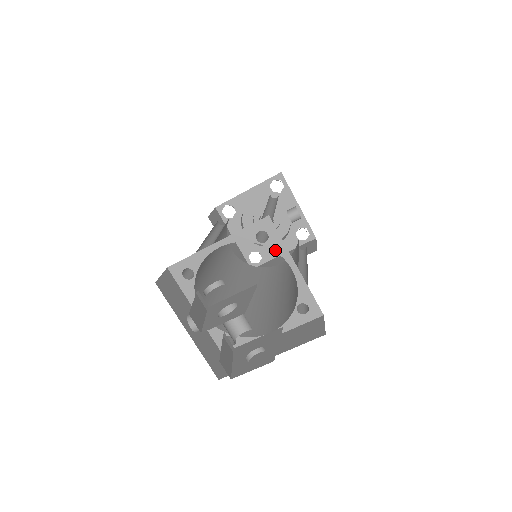
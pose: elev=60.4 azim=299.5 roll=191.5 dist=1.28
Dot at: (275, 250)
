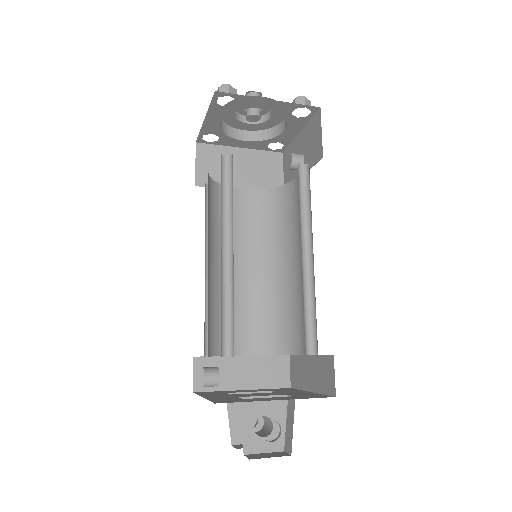
Dot at: occluded
